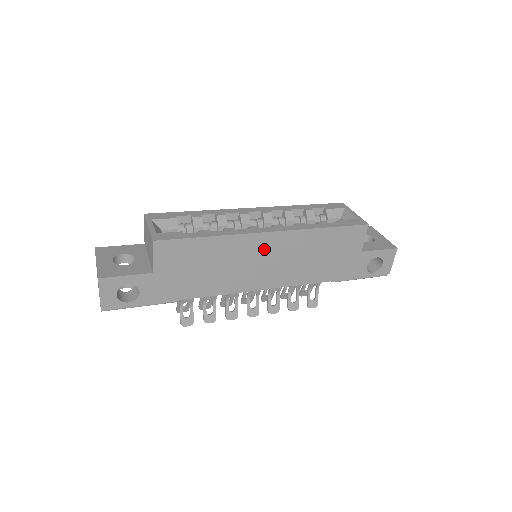
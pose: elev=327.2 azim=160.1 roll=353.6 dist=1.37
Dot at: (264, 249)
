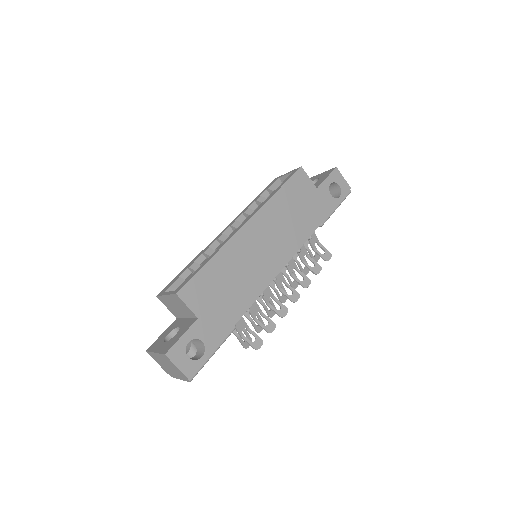
Dot at: (254, 239)
